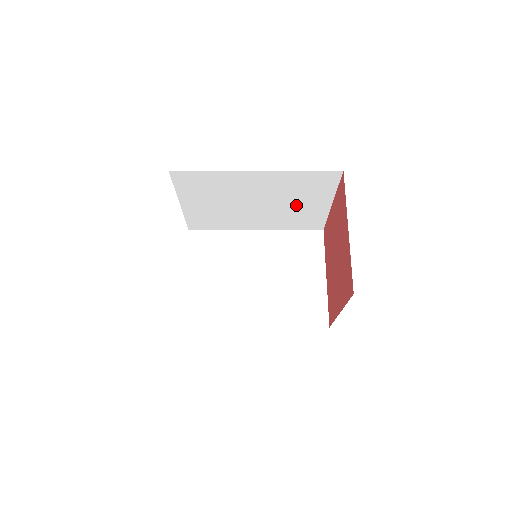
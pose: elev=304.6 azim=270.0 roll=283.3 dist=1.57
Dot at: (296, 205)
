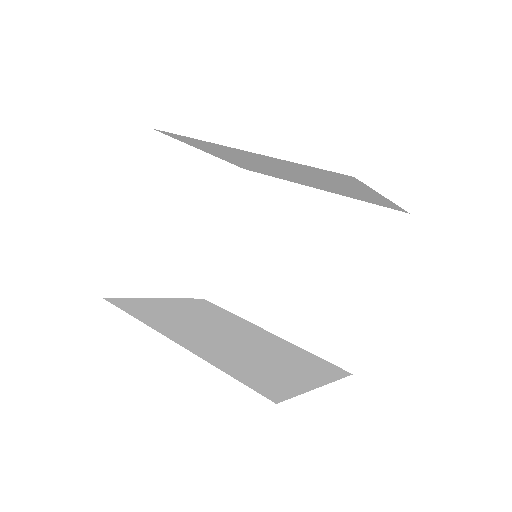
Dot at: (336, 282)
